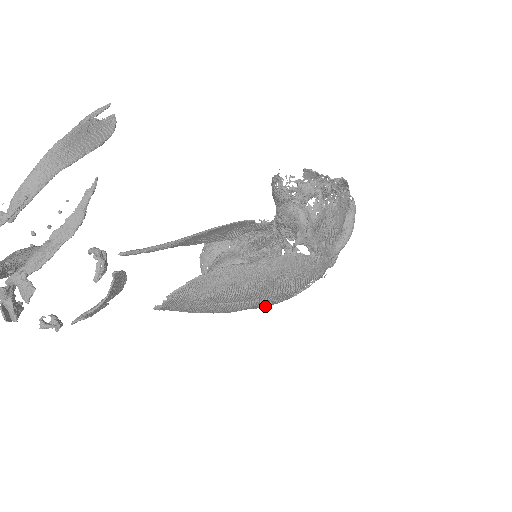
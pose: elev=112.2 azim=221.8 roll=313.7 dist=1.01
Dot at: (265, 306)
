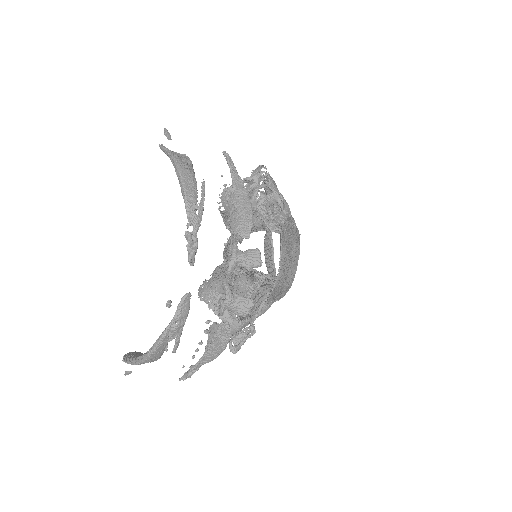
Dot at: occluded
